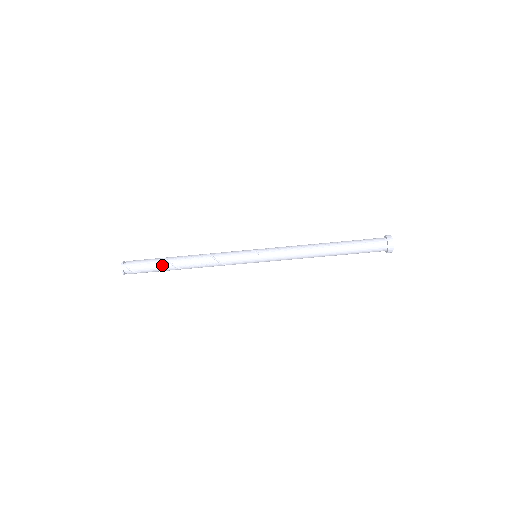
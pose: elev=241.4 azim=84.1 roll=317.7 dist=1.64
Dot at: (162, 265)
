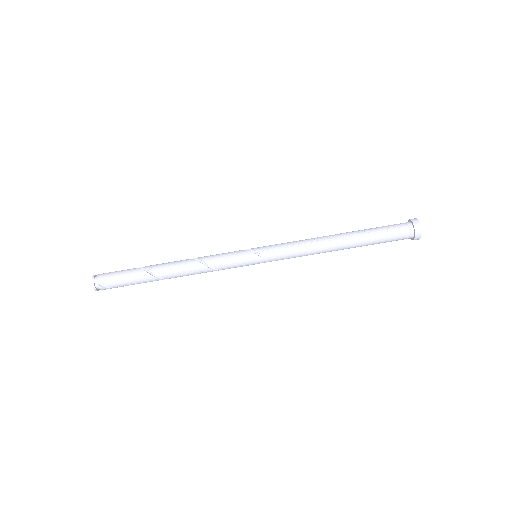
Dot at: (143, 278)
